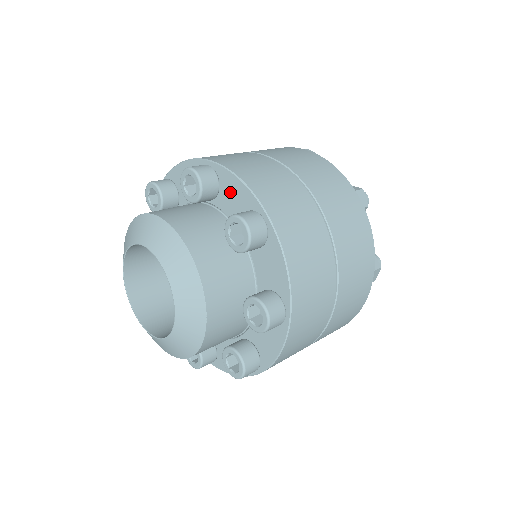
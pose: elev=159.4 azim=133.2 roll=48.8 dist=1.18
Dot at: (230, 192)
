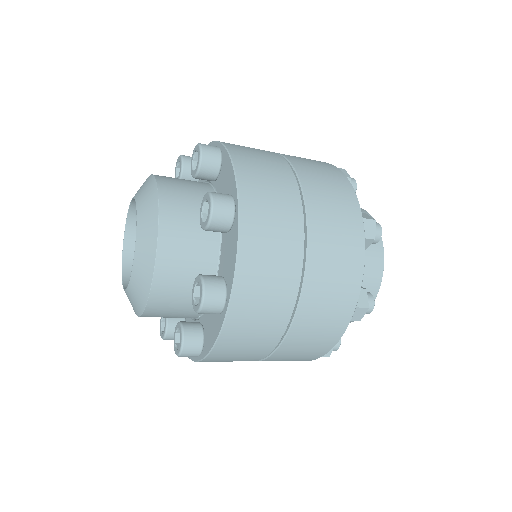
Dot at: (225, 175)
